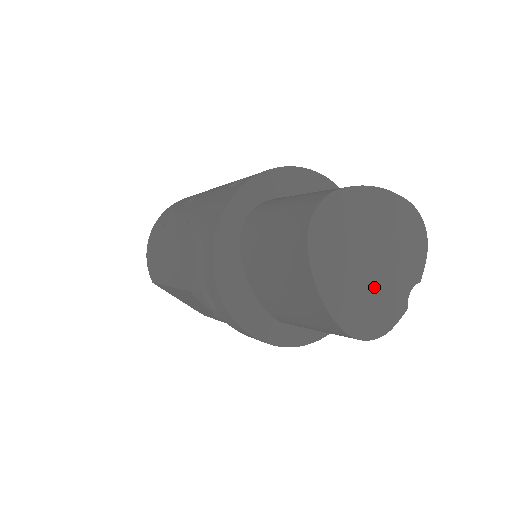
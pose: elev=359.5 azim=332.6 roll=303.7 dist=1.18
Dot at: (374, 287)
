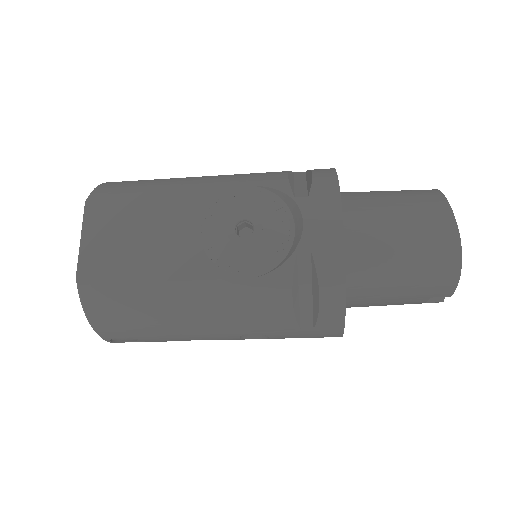
Dot at: occluded
